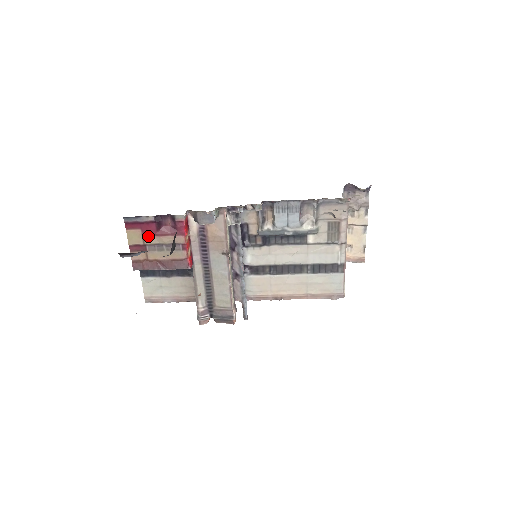
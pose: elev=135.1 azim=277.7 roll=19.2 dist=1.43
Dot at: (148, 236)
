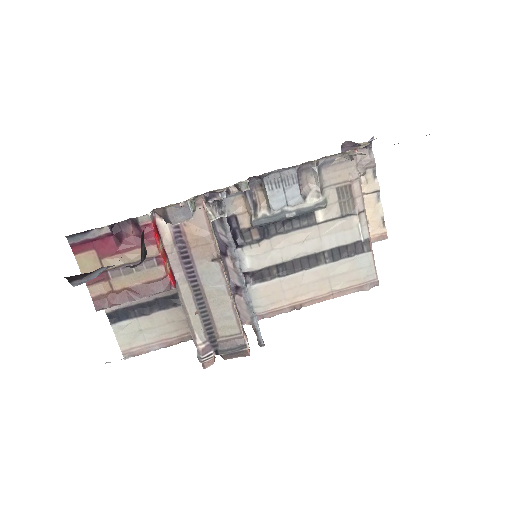
Dot at: (107, 257)
